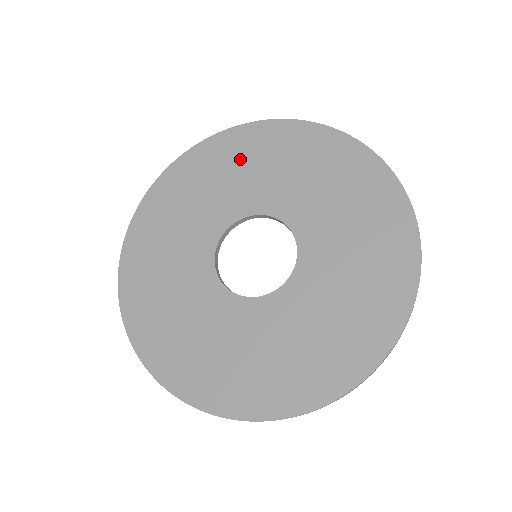
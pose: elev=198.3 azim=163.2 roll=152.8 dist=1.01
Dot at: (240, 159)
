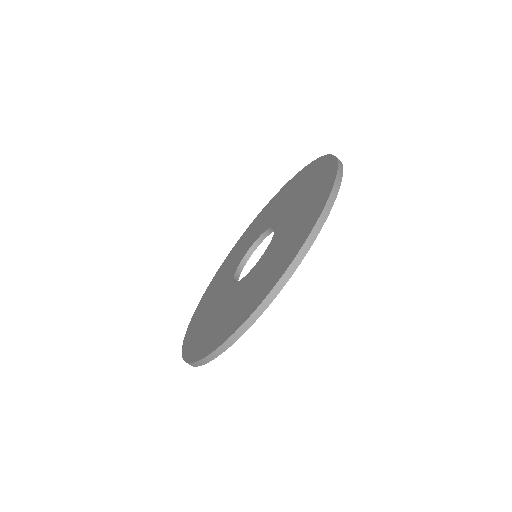
Dot at: (258, 223)
